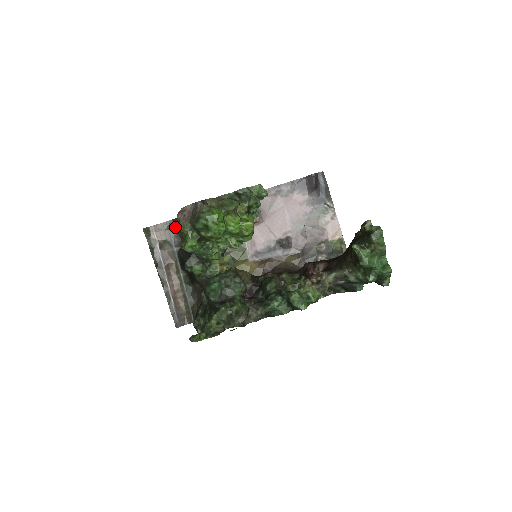
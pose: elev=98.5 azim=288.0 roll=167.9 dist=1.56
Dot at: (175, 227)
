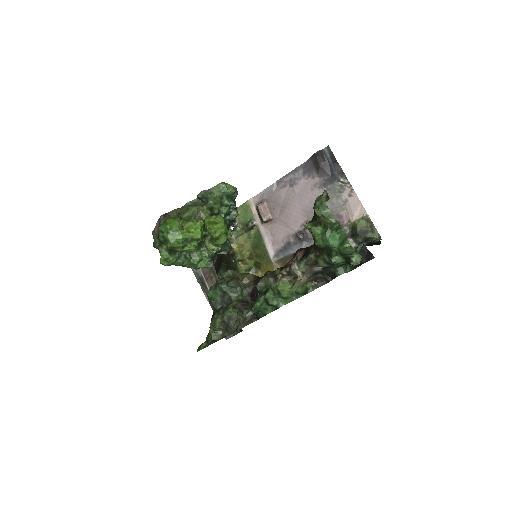
Dot at: occluded
